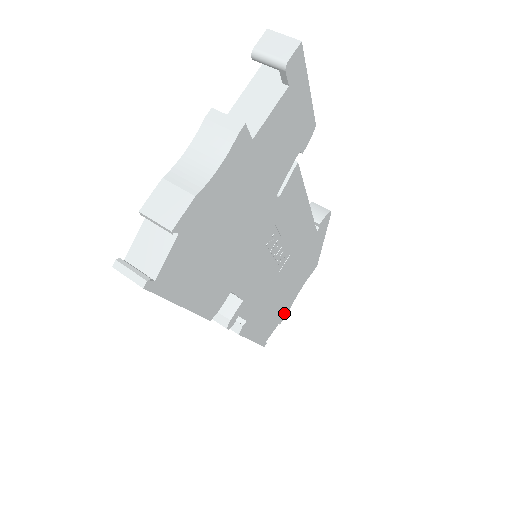
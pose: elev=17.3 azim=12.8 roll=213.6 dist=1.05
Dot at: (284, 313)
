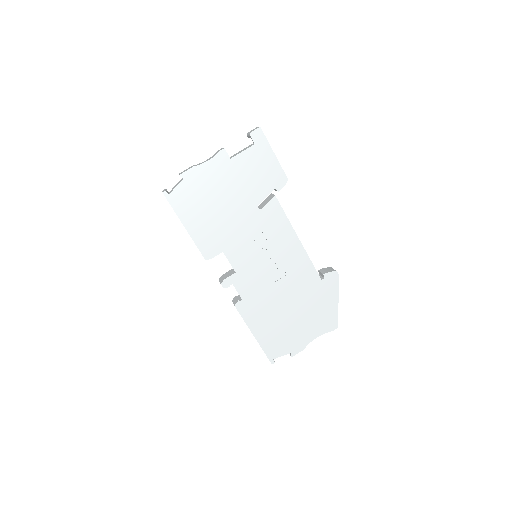
Dot at: (295, 347)
